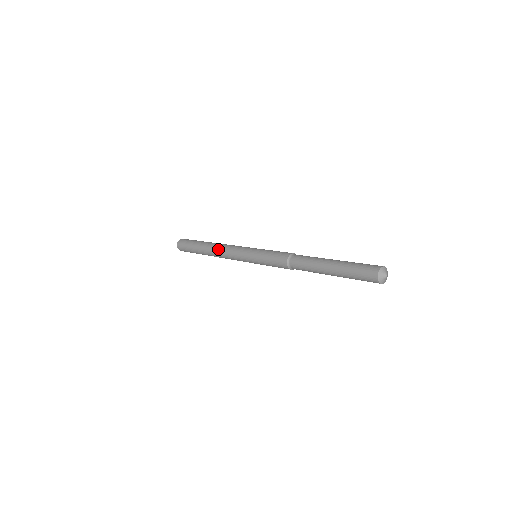
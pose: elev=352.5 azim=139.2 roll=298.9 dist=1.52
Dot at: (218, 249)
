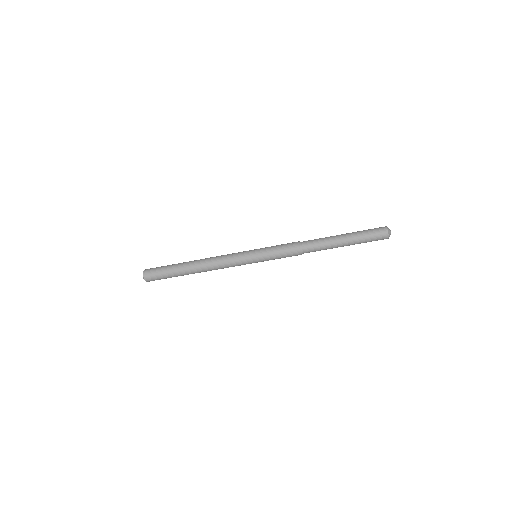
Dot at: (210, 257)
